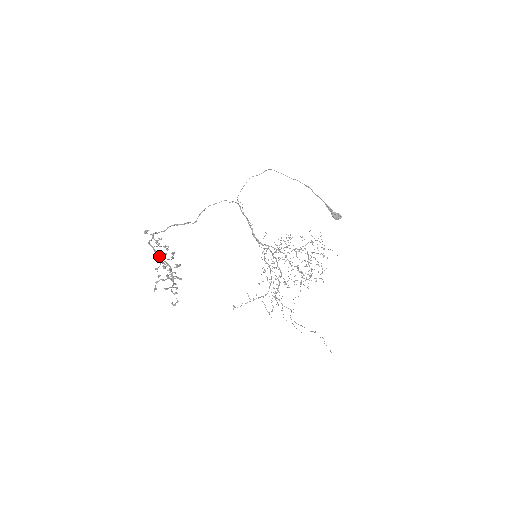
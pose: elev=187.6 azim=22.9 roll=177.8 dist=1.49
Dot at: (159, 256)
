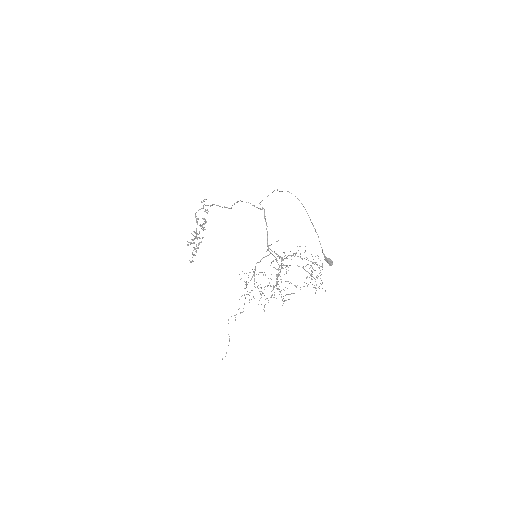
Dot at: occluded
